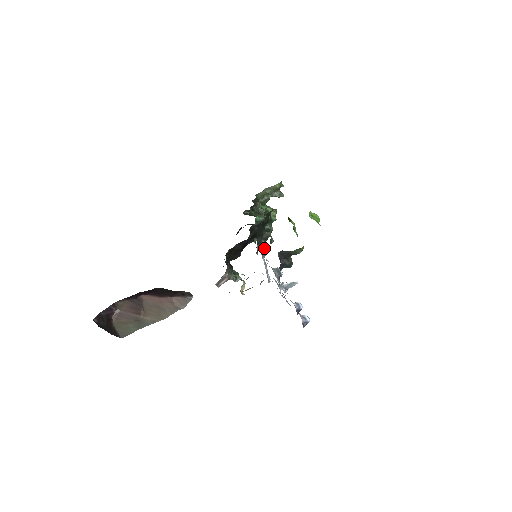
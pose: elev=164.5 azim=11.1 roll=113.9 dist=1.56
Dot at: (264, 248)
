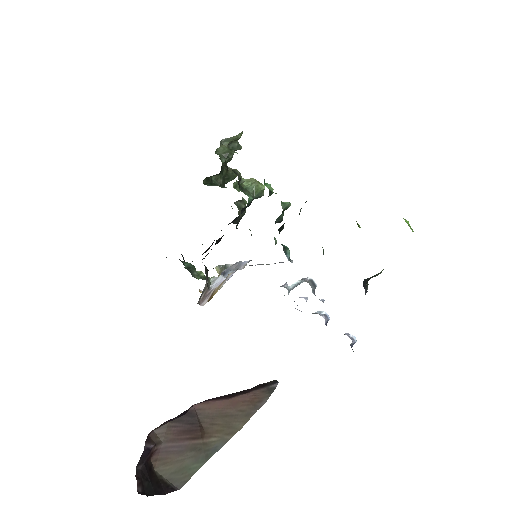
Dot at: occluded
